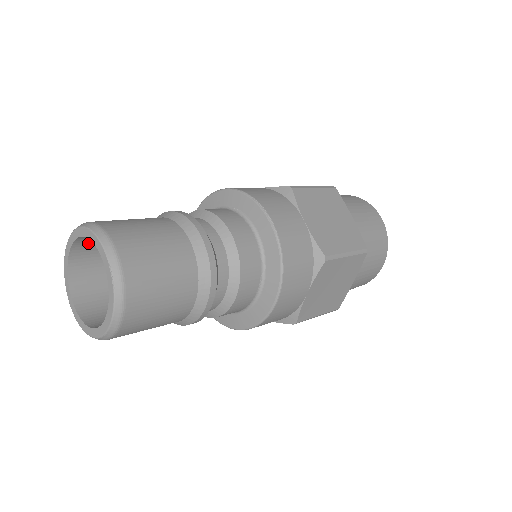
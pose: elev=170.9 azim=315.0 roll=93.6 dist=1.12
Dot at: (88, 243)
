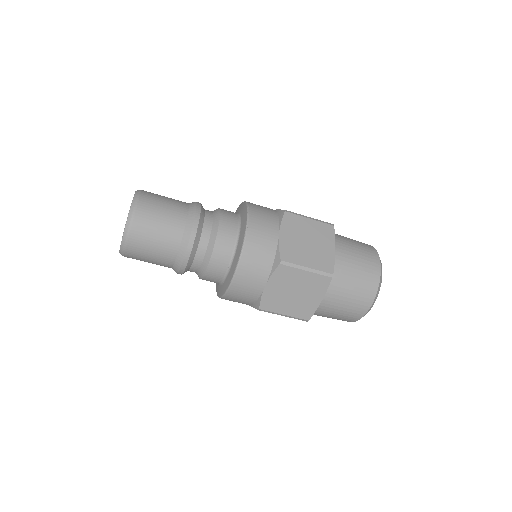
Dot at: occluded
